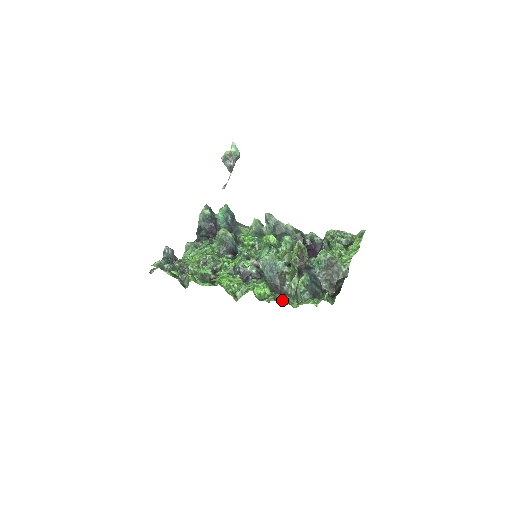
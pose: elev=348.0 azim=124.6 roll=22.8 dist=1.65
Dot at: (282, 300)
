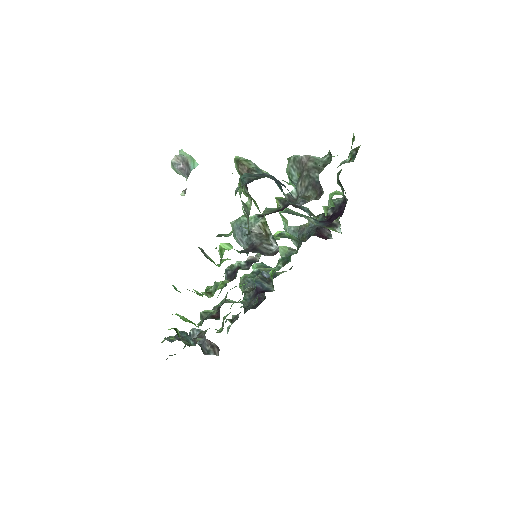
Dot at: occluded
